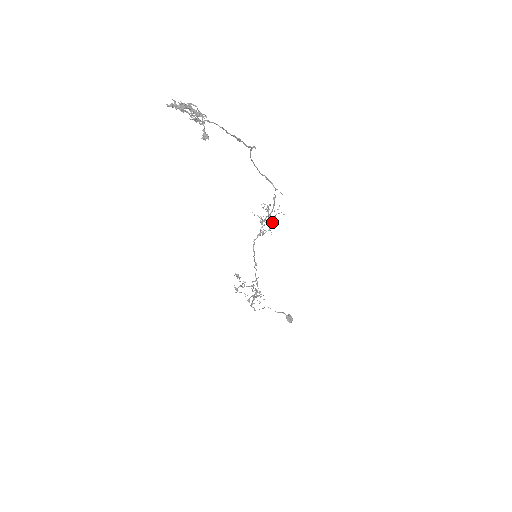
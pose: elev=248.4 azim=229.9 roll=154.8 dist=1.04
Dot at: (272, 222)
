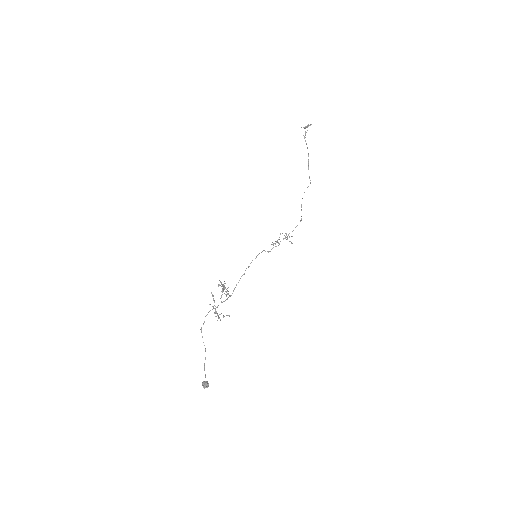
Dot at: occluded
